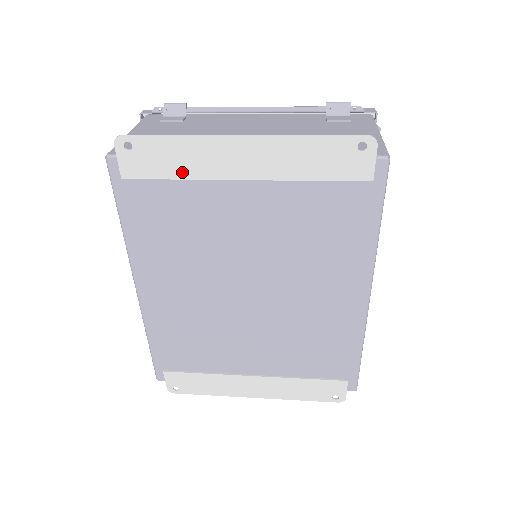
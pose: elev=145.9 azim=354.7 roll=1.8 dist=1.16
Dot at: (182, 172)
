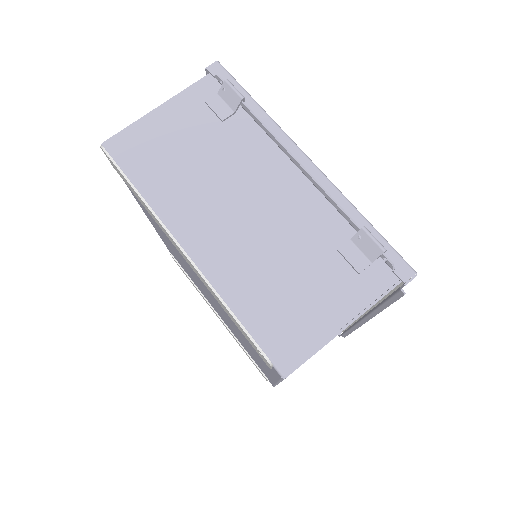
Dot at: (147, 210)
